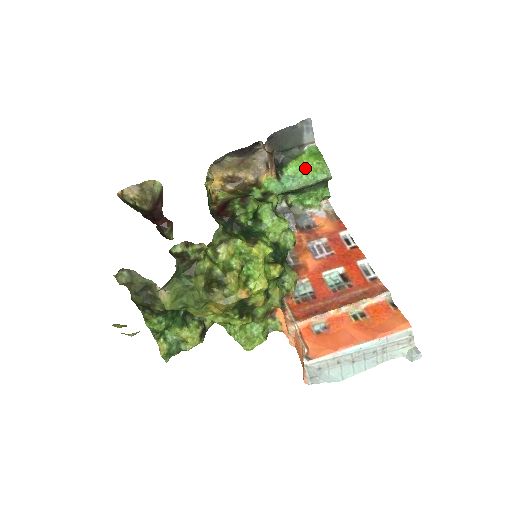
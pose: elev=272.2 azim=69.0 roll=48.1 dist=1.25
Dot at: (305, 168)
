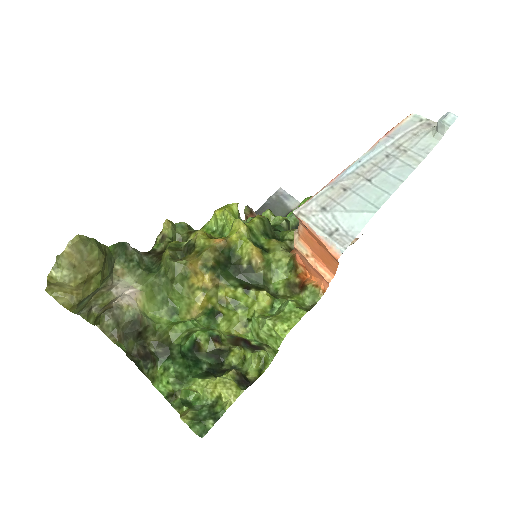
Dot at: occluded
